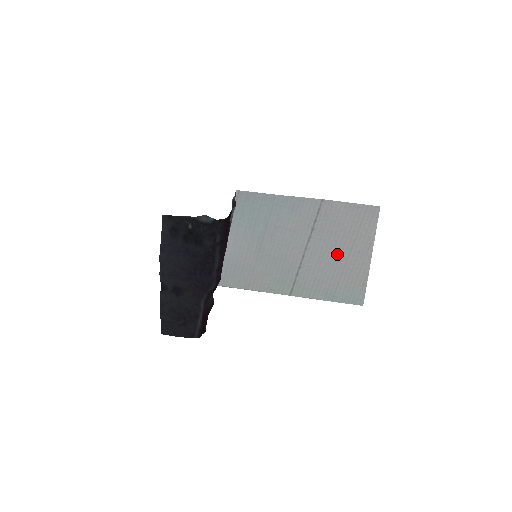
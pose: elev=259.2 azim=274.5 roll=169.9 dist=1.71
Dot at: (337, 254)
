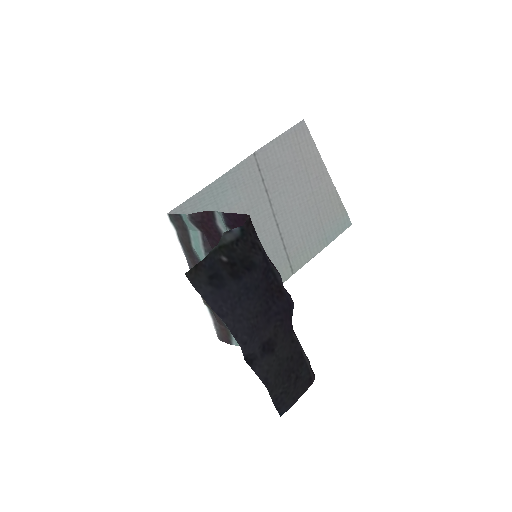
Dot at: (302, 196)
